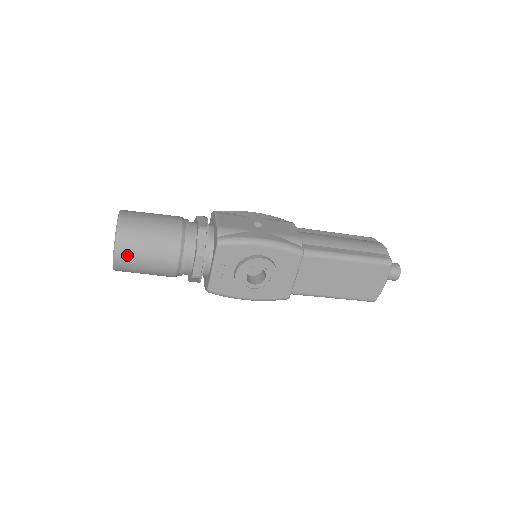
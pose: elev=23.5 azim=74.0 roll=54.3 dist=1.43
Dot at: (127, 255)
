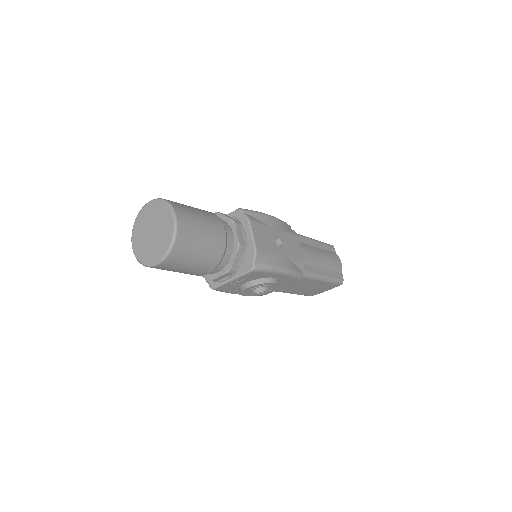
Dot at: (170, 265)
